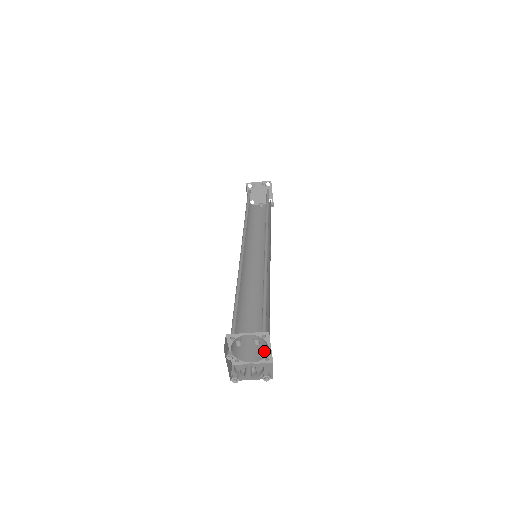
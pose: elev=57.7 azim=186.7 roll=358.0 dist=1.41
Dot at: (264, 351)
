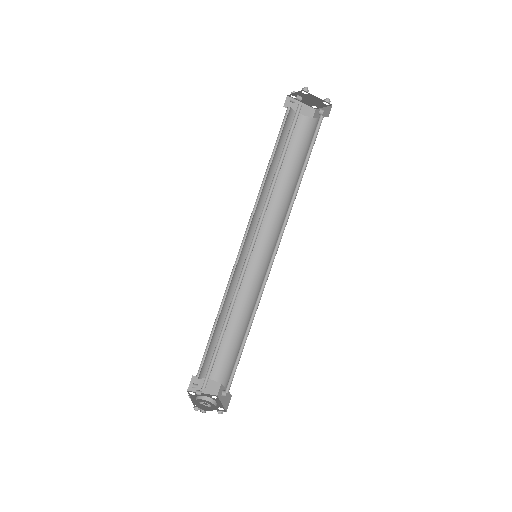
Dot at: (194, 407)
